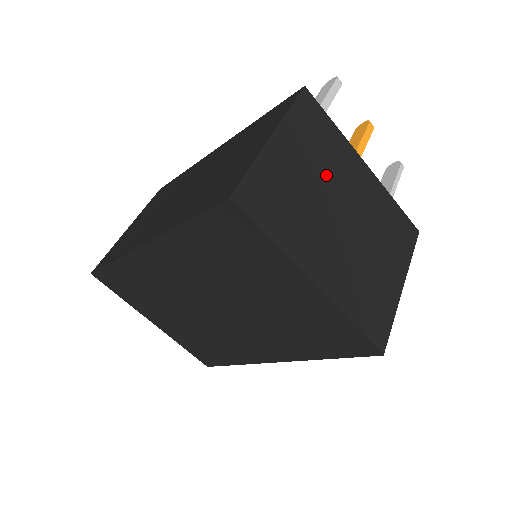
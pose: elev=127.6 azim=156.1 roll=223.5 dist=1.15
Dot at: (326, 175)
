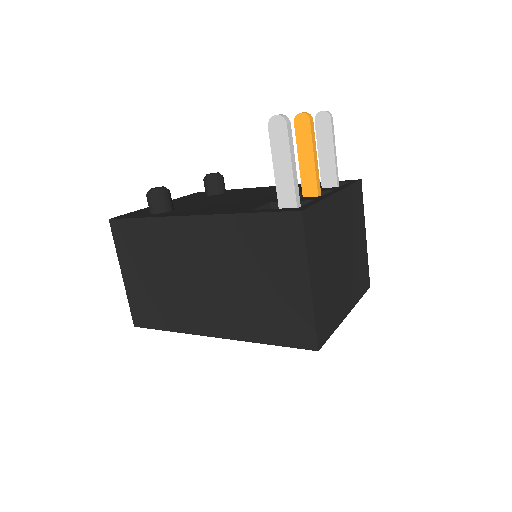
Dot at: (330, 249)
